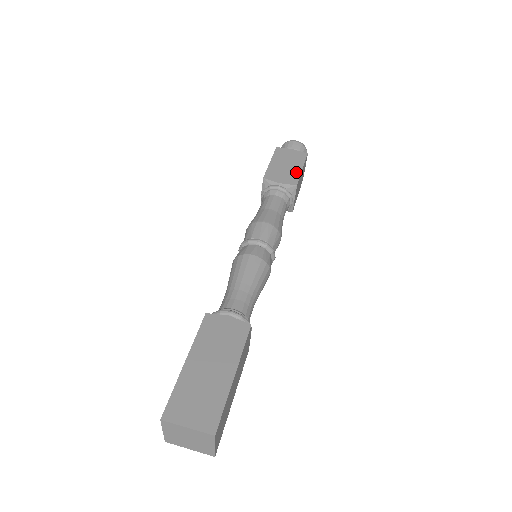
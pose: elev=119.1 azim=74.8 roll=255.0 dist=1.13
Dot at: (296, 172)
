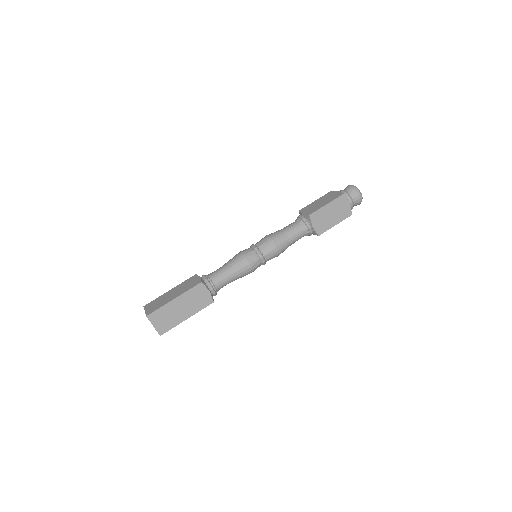
Dot at: (330, 225)
